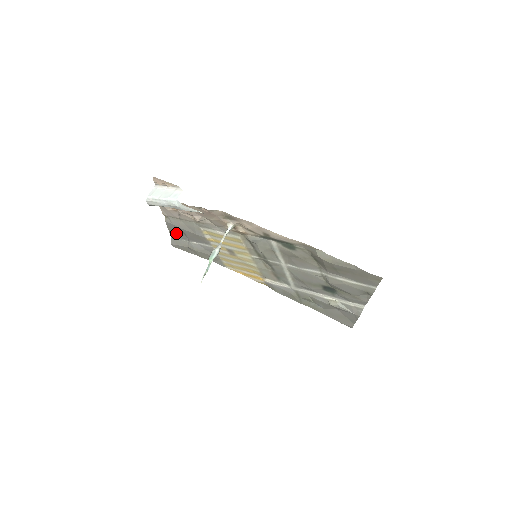
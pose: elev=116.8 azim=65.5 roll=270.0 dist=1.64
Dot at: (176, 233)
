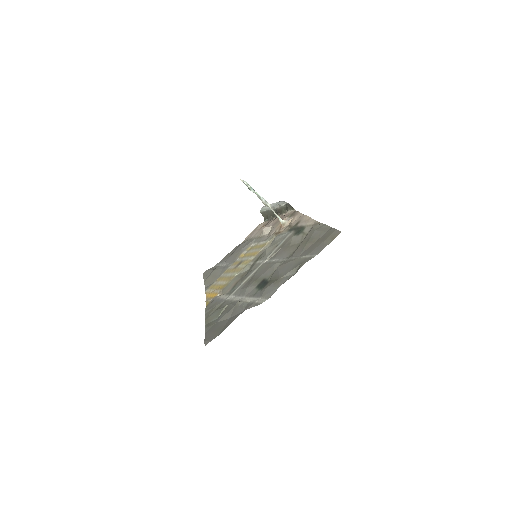
Dot at: (226, 257)
